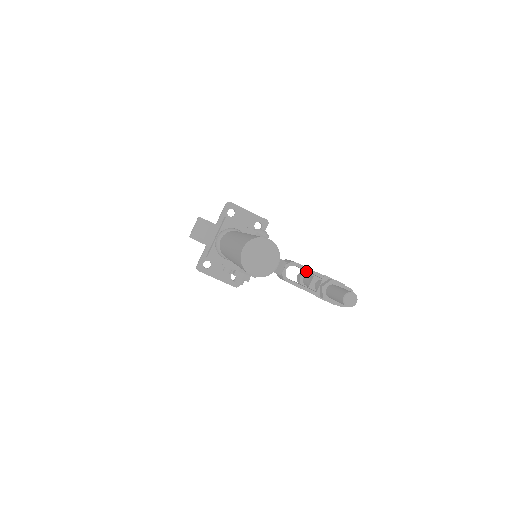
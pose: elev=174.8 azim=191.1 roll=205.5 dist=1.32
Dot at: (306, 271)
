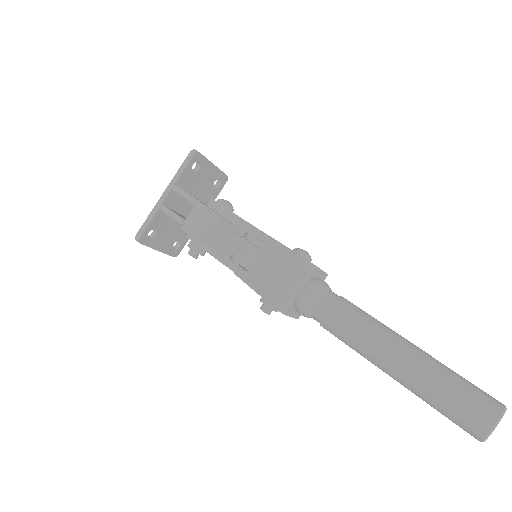
Dot at: occluded
